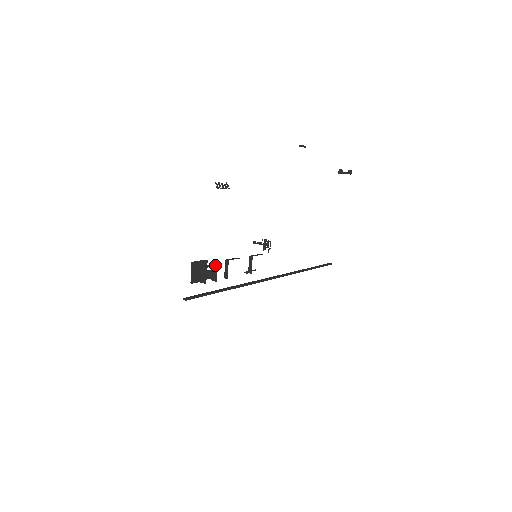
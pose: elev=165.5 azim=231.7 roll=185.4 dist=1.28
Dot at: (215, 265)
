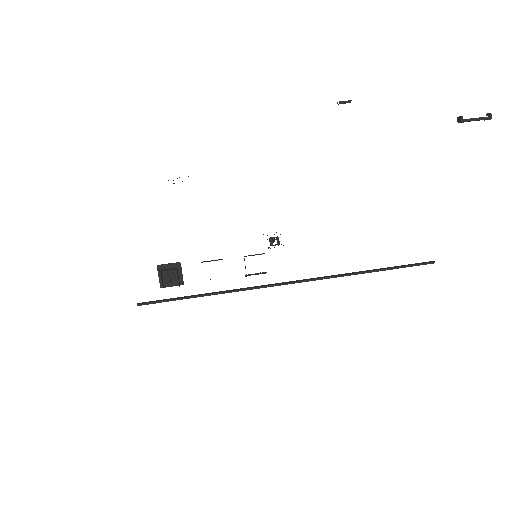
Dot at: (175, 269)
